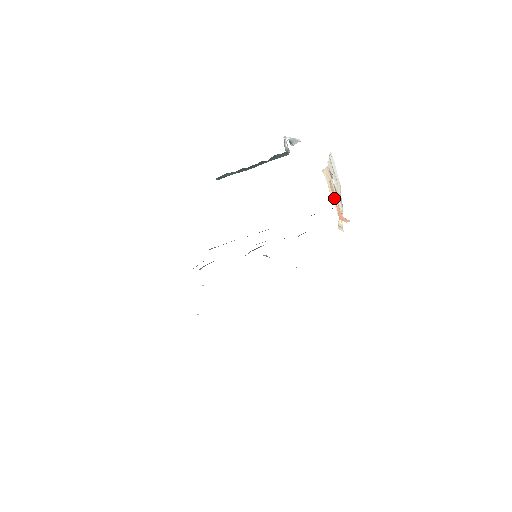
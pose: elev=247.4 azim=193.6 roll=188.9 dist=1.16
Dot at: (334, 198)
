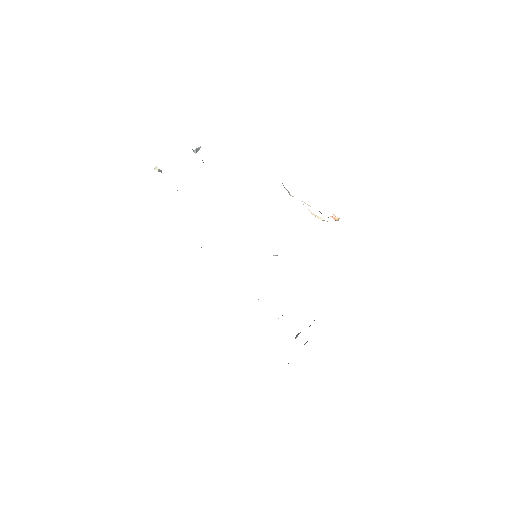
Dot at: occluded
